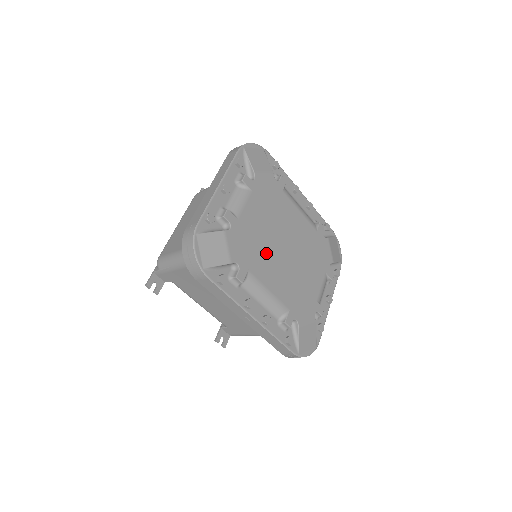
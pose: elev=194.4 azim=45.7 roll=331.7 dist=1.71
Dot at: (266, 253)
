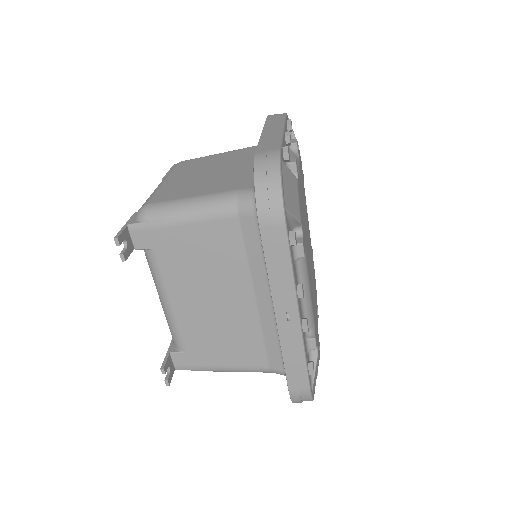
Dot at: (306, 240)
